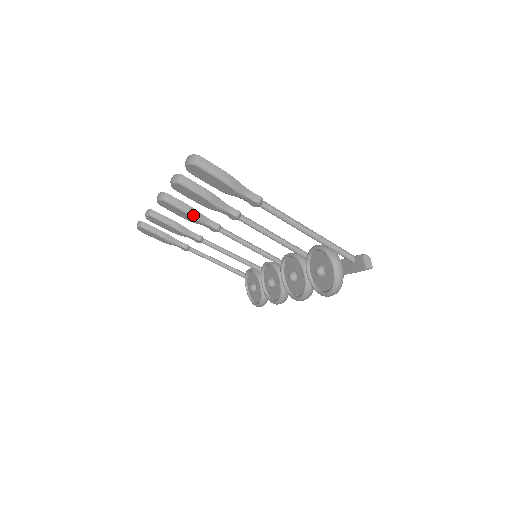
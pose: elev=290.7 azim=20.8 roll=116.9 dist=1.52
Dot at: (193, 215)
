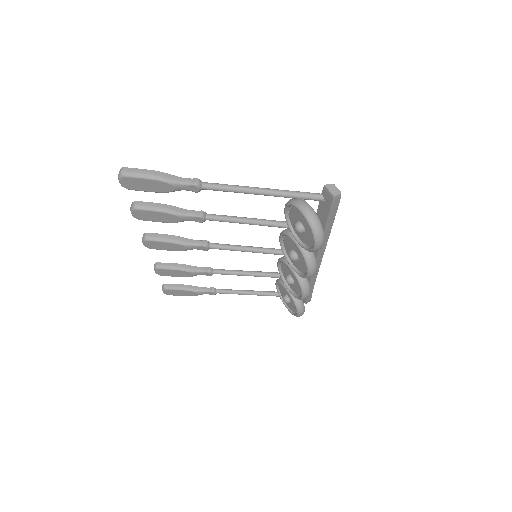
Dot at: (177, 242)
